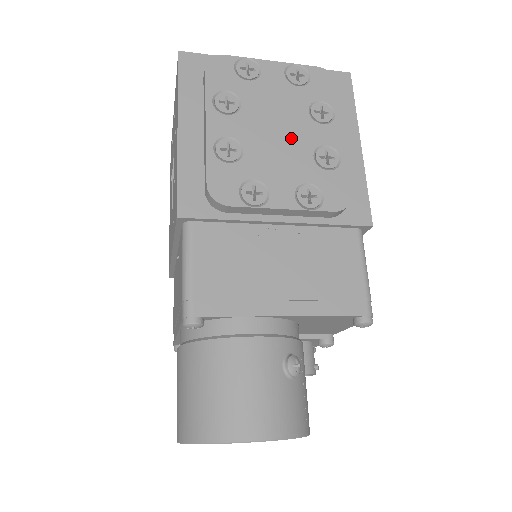
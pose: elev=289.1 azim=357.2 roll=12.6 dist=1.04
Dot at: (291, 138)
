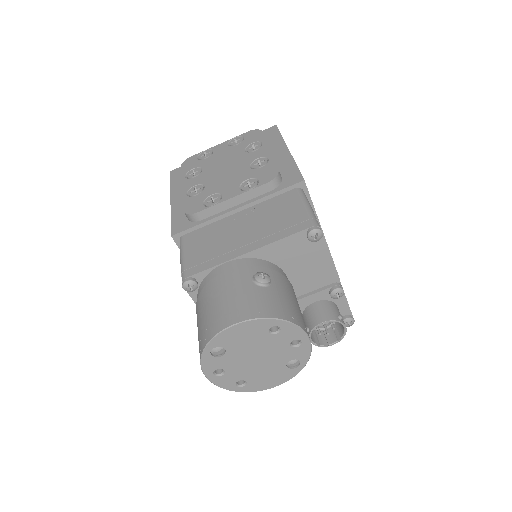
Dot at: (234, 167)
